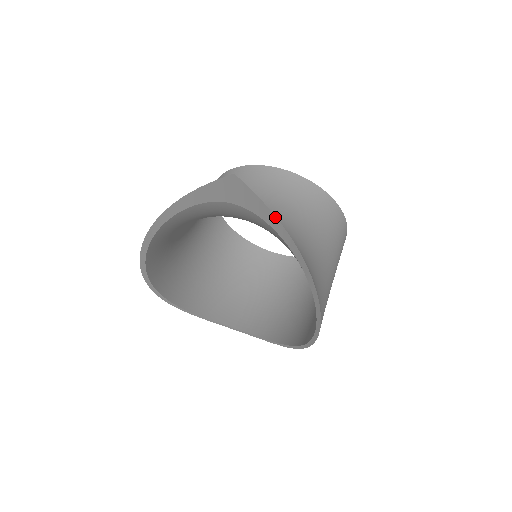
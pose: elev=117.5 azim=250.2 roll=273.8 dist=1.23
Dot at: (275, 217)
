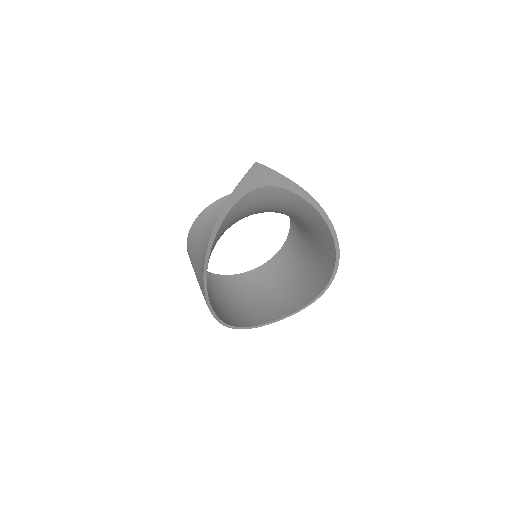
Dot at: (287, 178)
